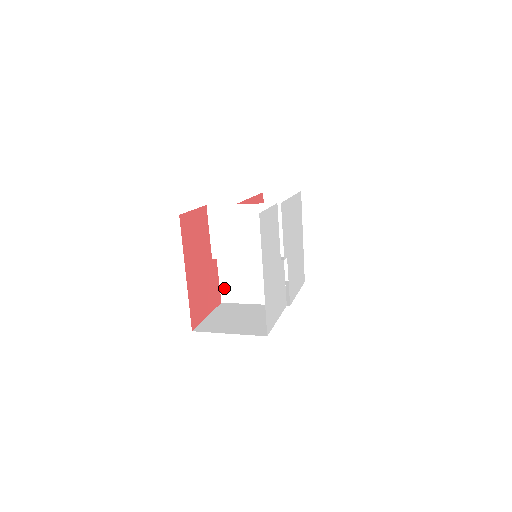
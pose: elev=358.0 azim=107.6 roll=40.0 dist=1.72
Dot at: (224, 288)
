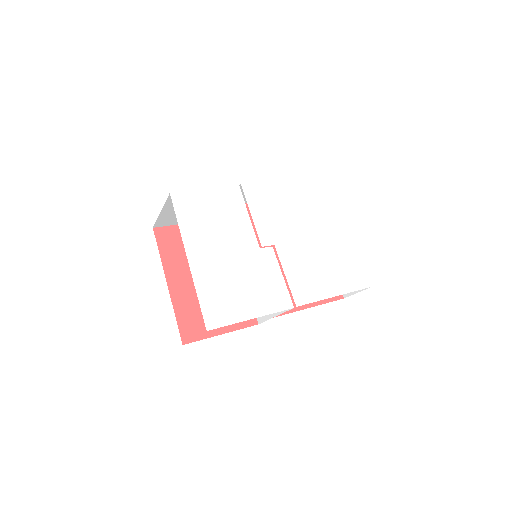
Dot at: occluded
